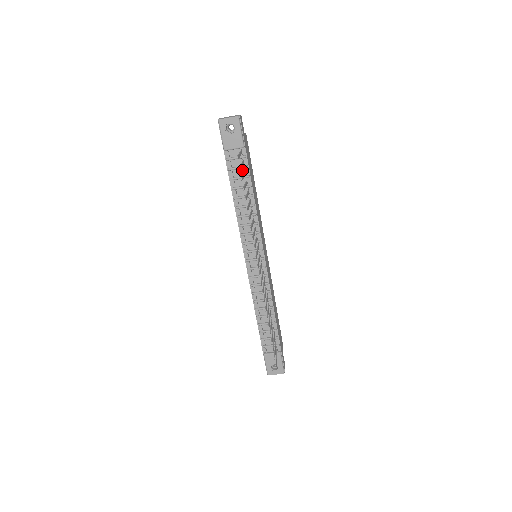
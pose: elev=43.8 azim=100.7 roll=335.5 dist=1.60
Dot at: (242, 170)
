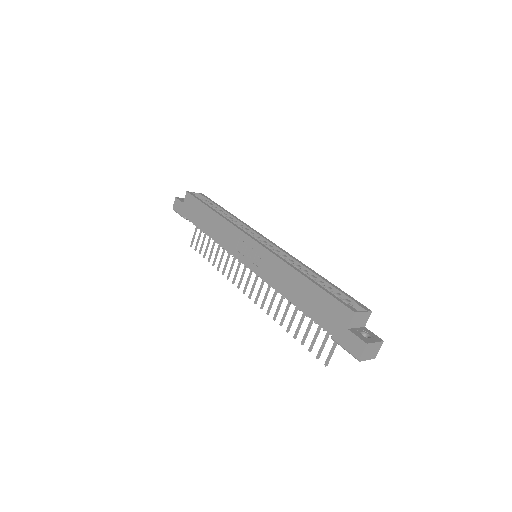
Dot at: occluded
